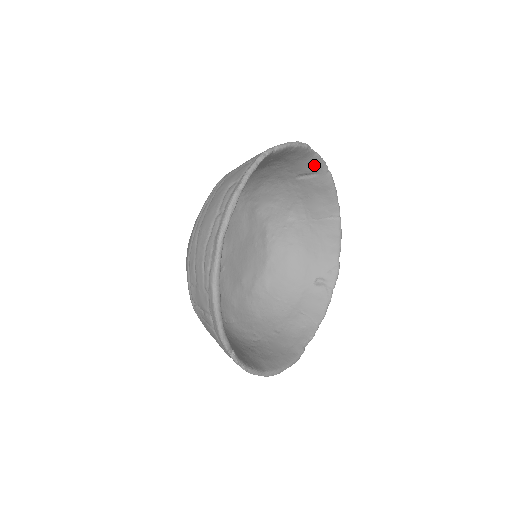
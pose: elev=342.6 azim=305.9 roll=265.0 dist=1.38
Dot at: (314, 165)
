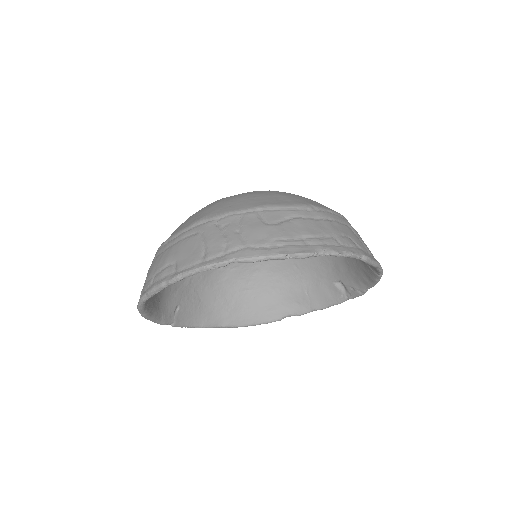
Dot at: occluded
